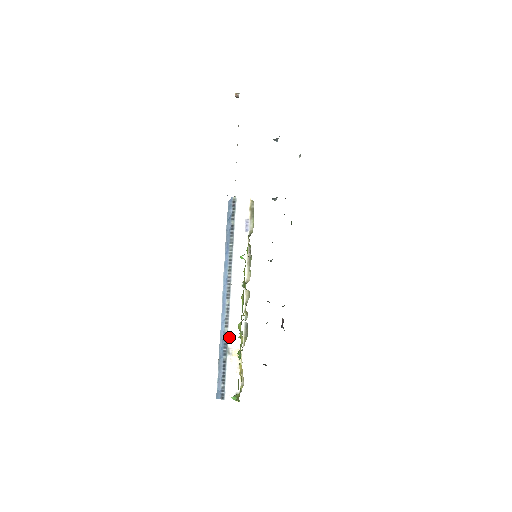
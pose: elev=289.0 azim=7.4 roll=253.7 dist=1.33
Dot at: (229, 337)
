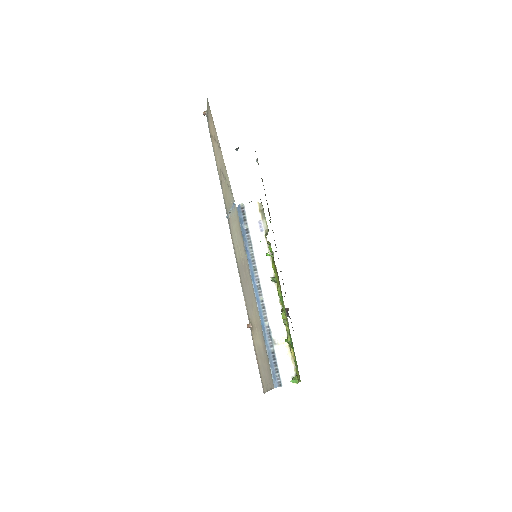
Dot at: (271, 329)
